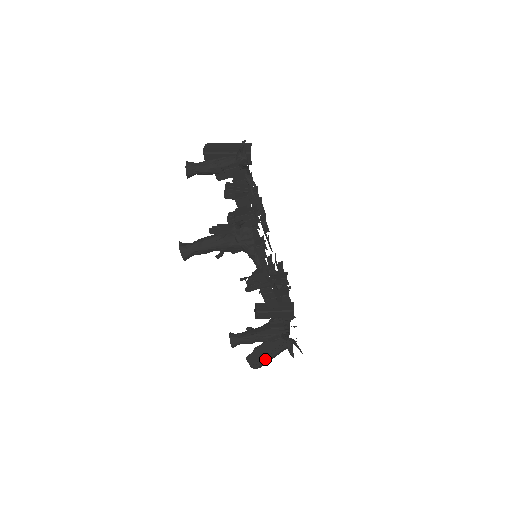
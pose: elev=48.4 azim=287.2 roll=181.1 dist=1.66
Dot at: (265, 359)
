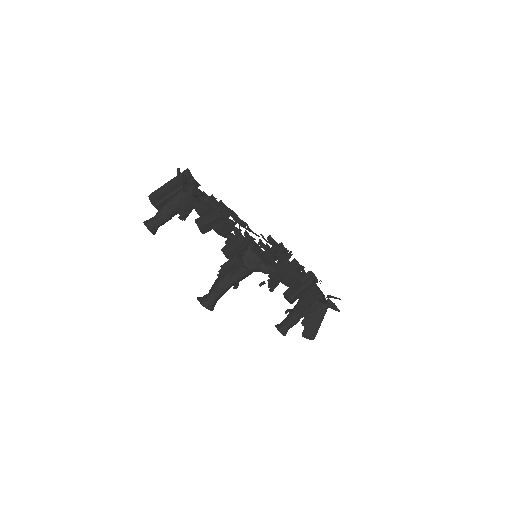
Dot at: (318, 327)
